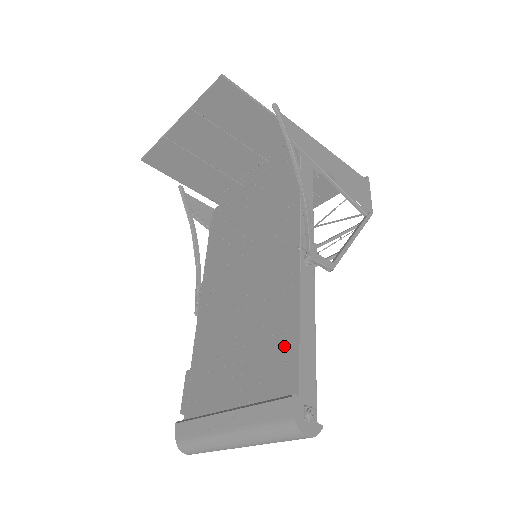
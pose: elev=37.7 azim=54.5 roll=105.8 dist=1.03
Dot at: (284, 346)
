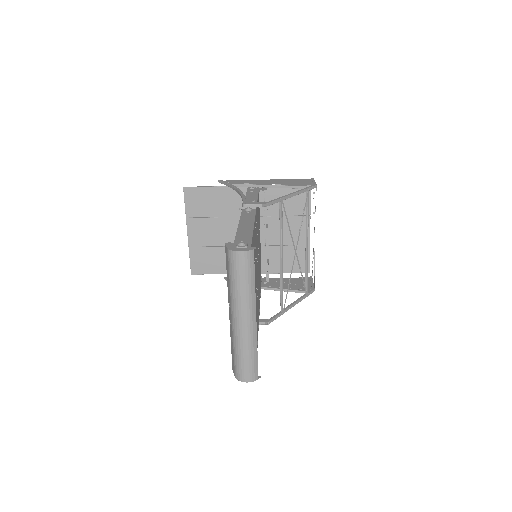
Dot at: occluded
